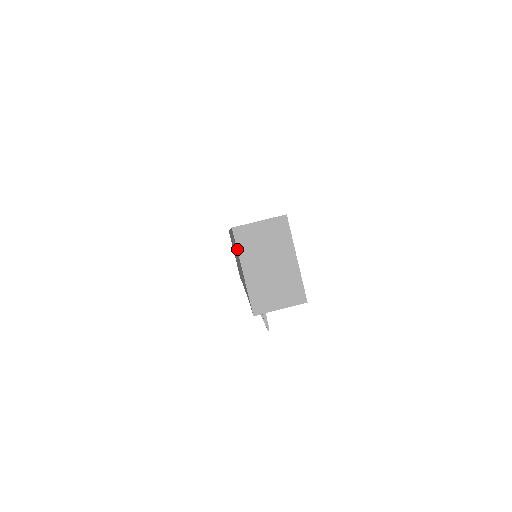
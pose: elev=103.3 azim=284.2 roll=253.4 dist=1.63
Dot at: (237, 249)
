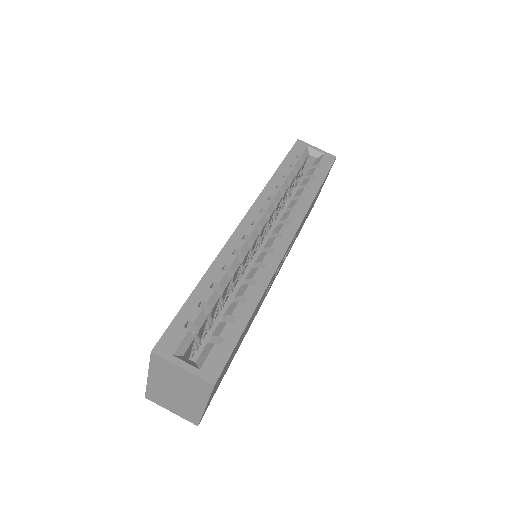
Dot at: (149, 364)
